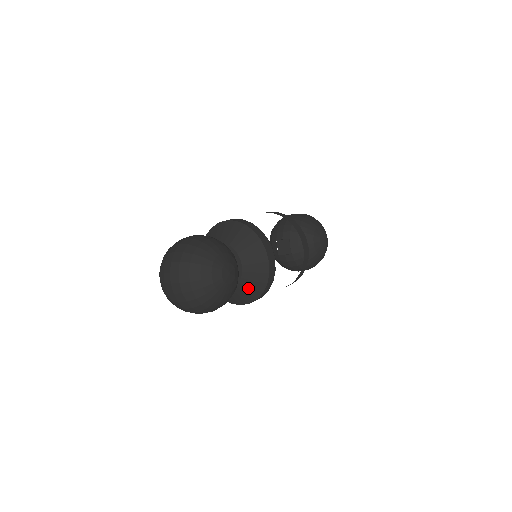
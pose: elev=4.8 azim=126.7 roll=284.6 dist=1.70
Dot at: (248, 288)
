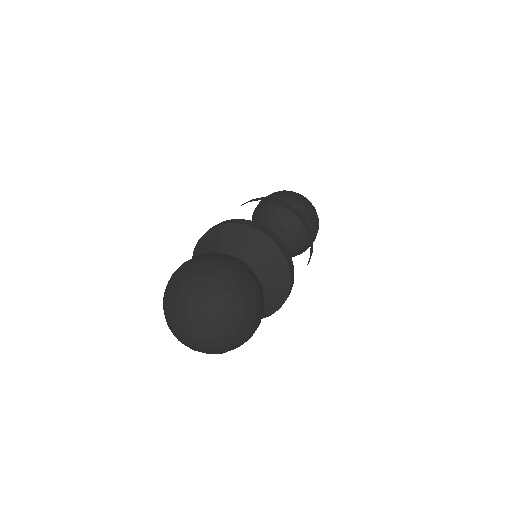
Dot at: (264, 306)
